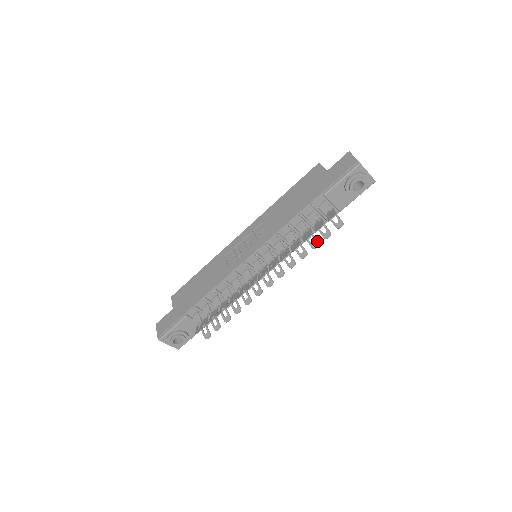
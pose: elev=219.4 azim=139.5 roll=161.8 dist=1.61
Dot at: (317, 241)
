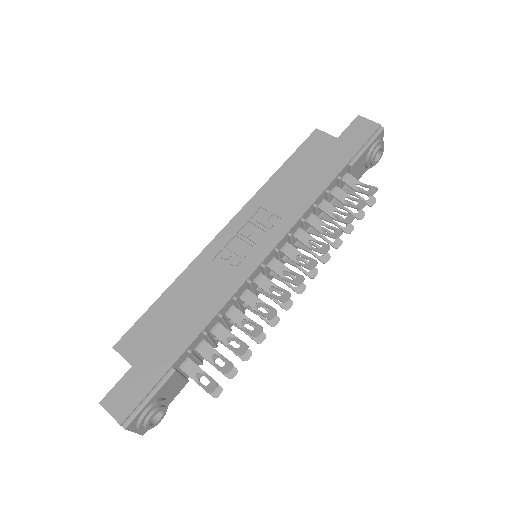
Dot at: (351, 224)
